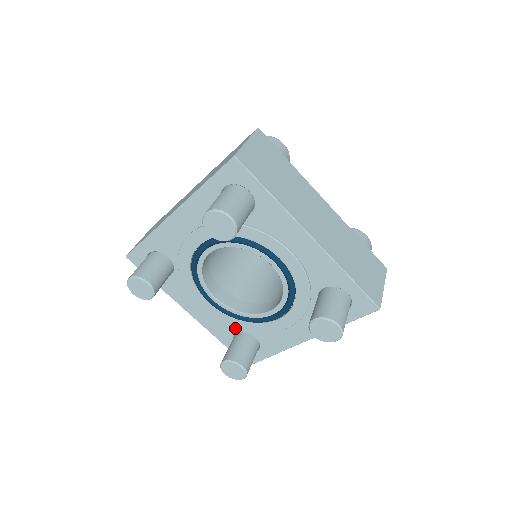
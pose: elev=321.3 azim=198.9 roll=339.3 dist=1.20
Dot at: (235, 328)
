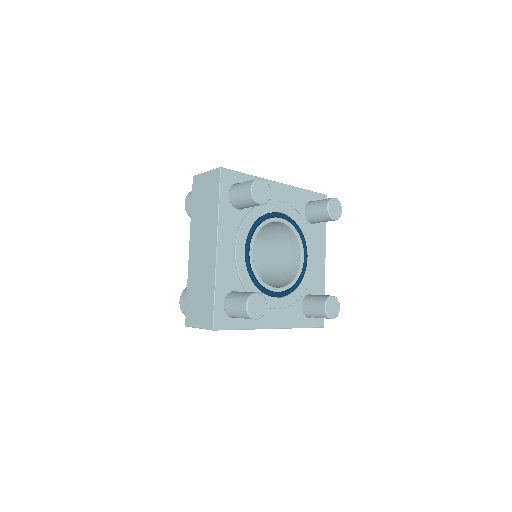
Dot at: (239, 285)
